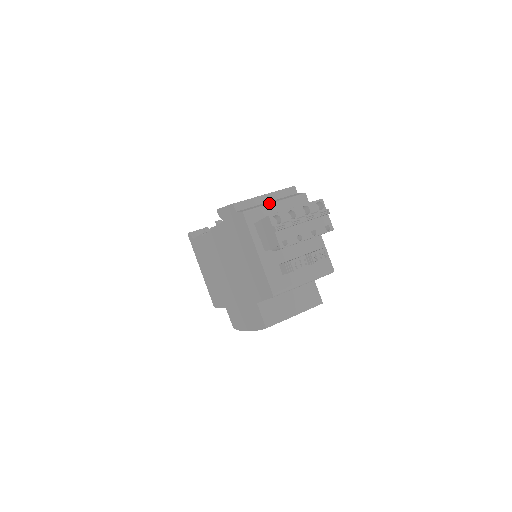
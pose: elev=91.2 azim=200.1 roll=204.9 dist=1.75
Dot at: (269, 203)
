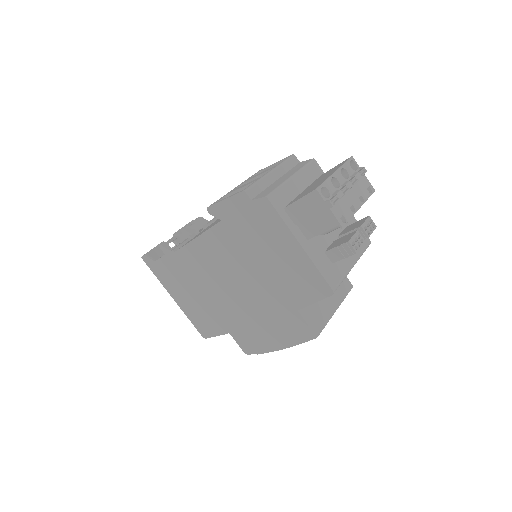
Dot at: (286, 179)
